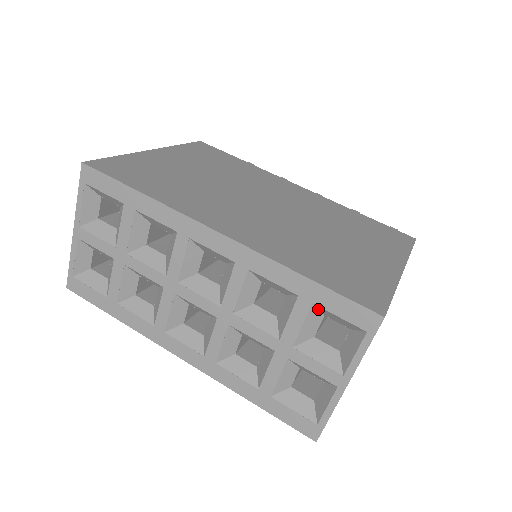
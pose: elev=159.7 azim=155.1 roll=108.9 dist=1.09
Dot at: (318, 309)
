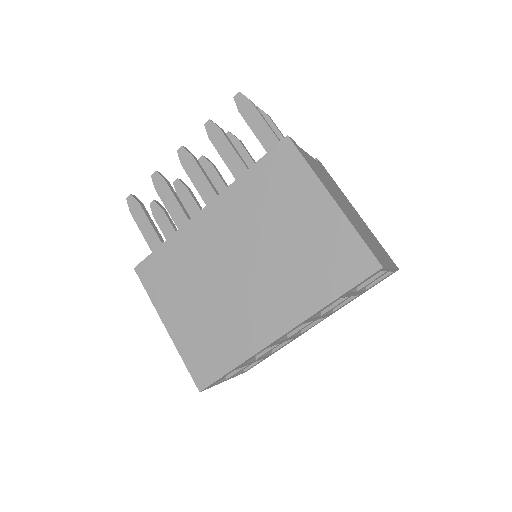
Dot at: occluded
